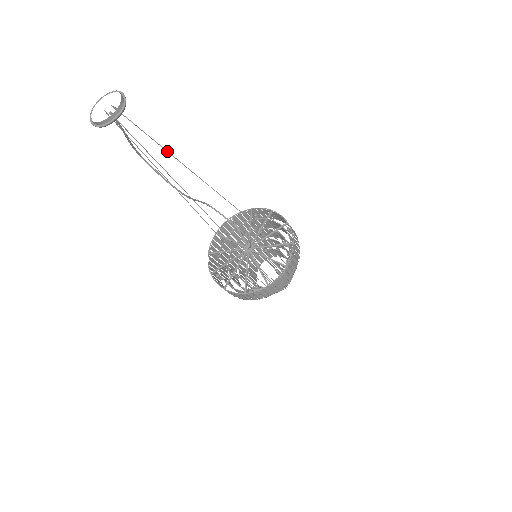
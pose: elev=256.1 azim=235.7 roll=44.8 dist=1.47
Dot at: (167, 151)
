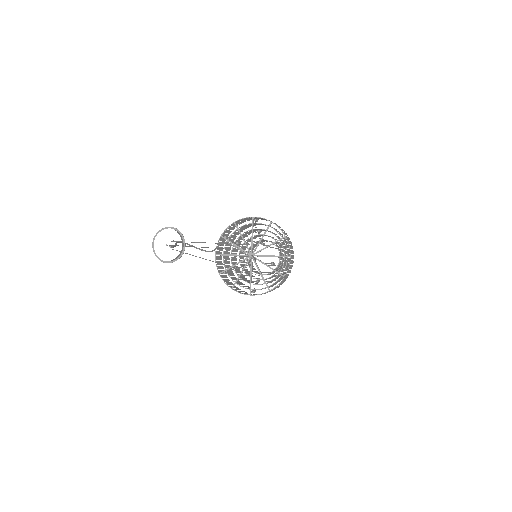
Dot at: occluded
